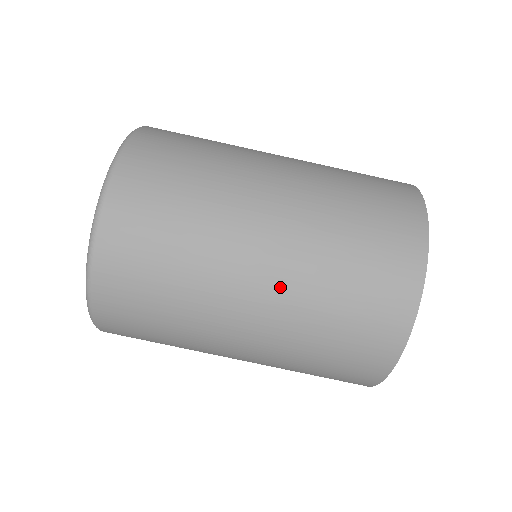
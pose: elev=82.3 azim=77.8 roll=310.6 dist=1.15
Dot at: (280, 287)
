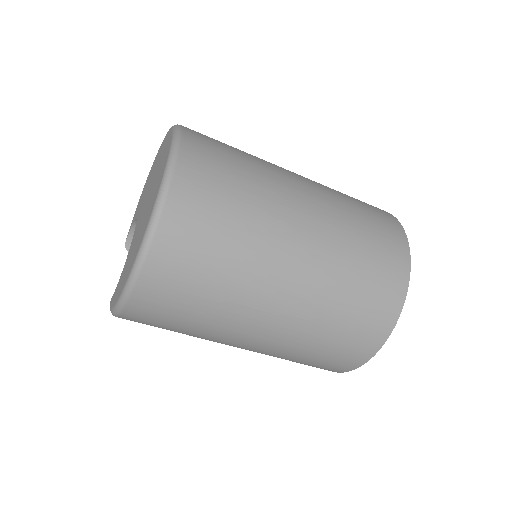
Dot at: (308, 282)
